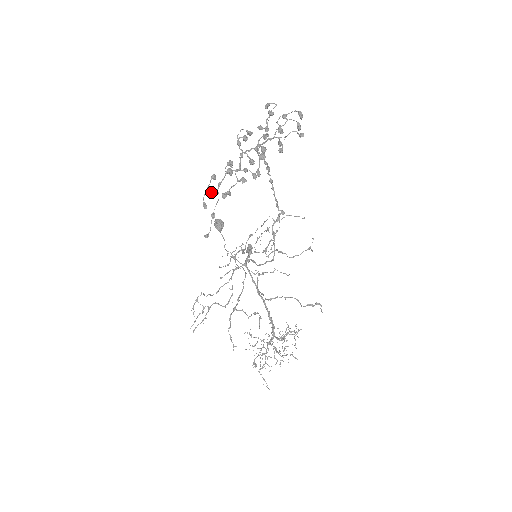
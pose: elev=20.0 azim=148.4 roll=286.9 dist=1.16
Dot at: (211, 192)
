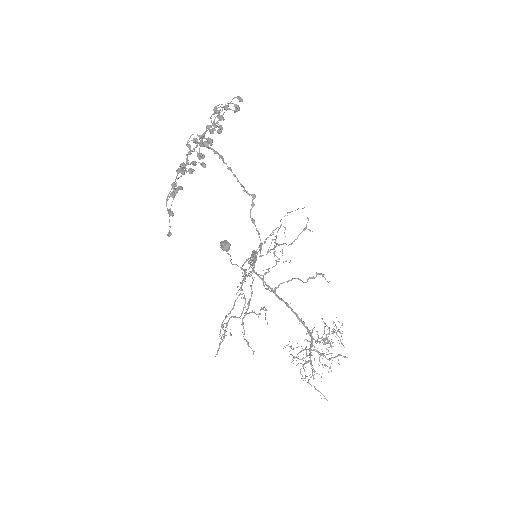
Dot at: (169, 196)
